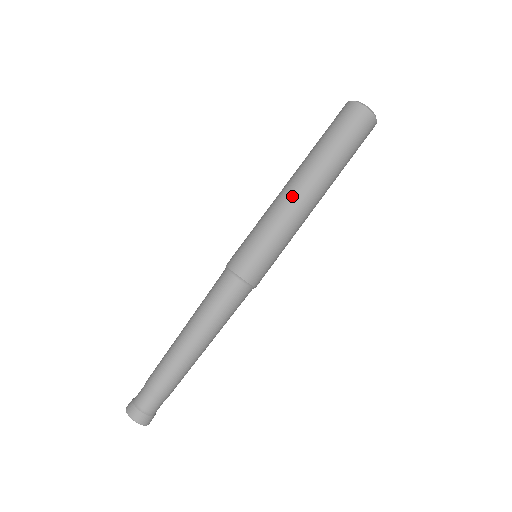
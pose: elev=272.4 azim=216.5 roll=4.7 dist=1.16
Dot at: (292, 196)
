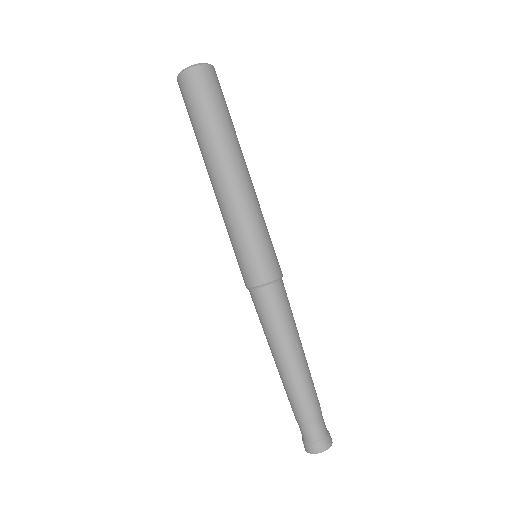
Dot at: (220, 192)
